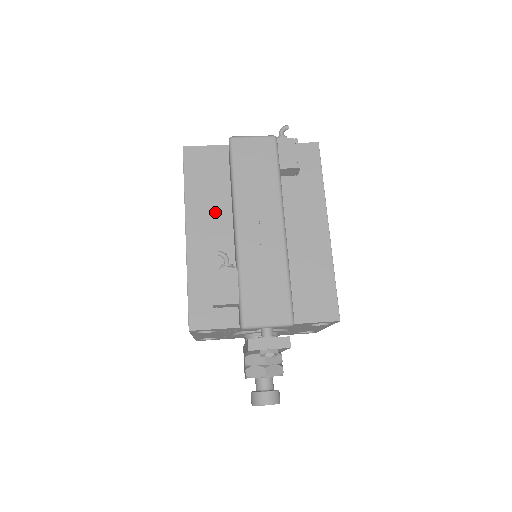
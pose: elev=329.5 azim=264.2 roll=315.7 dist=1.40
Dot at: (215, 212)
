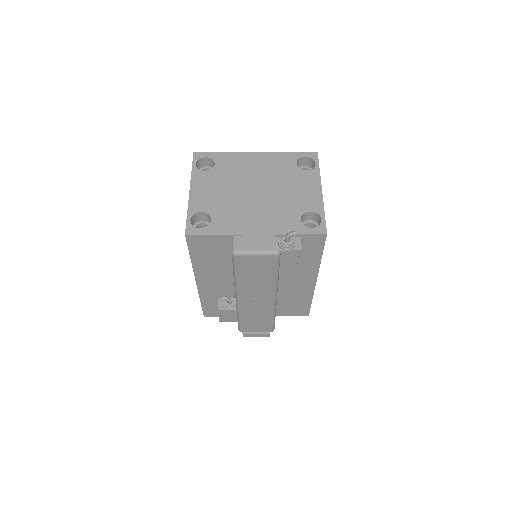
Dot at: (220, 273)
